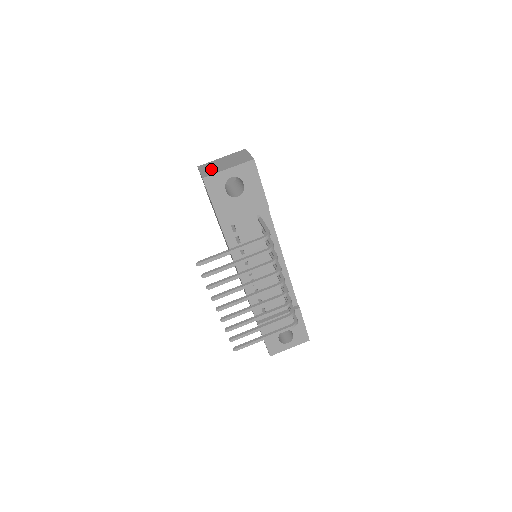
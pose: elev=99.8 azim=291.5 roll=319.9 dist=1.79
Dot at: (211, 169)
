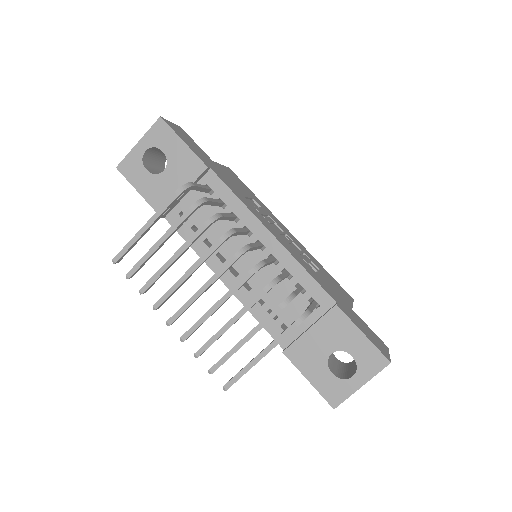
Dot at: occluded
